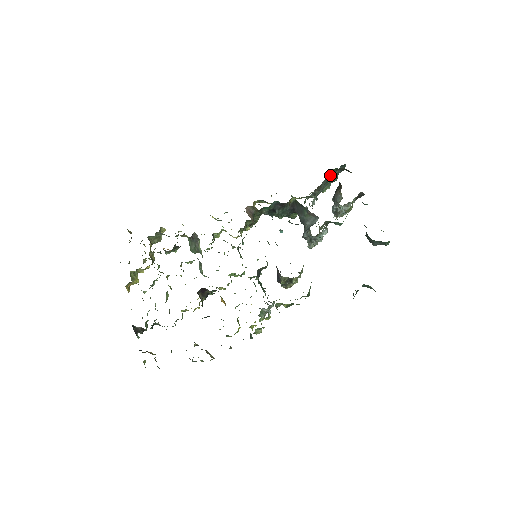
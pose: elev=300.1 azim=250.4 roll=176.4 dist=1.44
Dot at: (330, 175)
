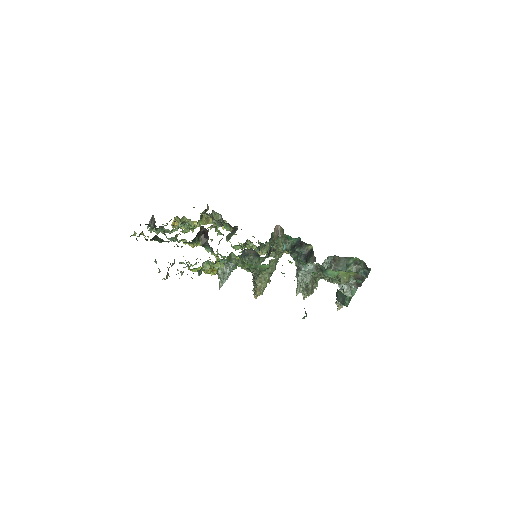
Dot at: (352, 261)
